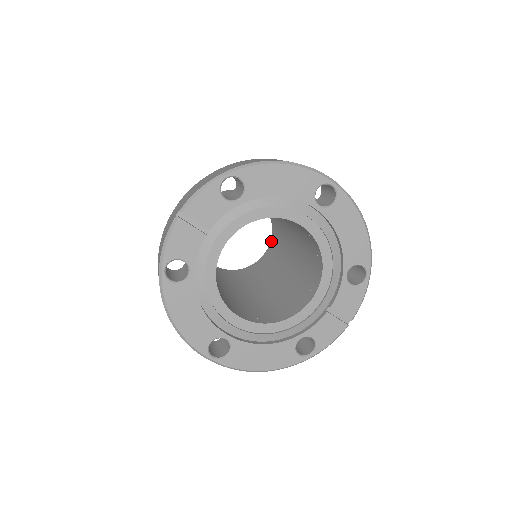
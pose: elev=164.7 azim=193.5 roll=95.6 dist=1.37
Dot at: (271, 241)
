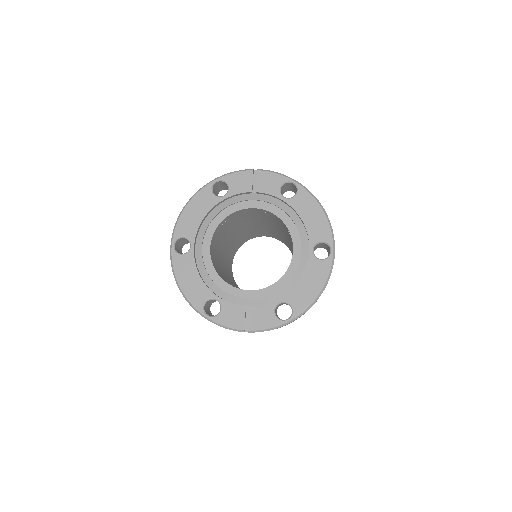
Dot at: occluded
